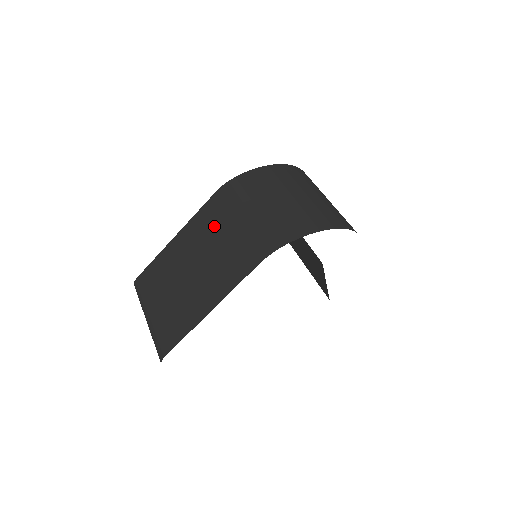
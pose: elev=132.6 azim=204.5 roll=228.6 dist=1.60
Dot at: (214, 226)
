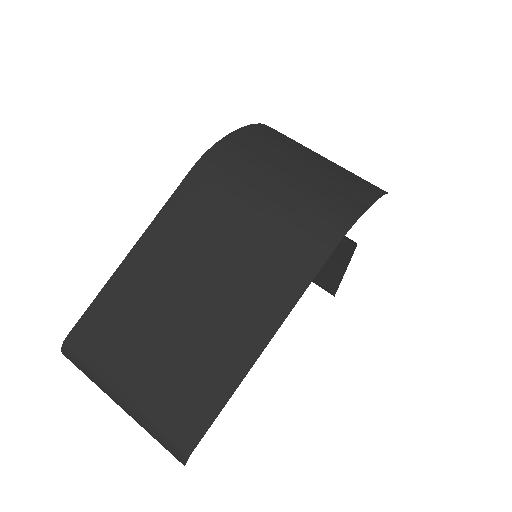
Dot at: (212, 219)
